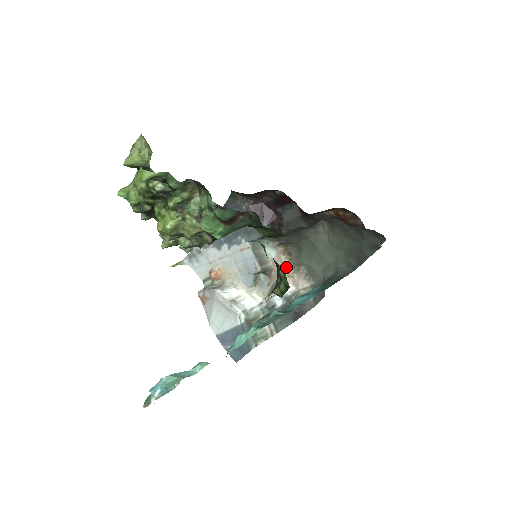
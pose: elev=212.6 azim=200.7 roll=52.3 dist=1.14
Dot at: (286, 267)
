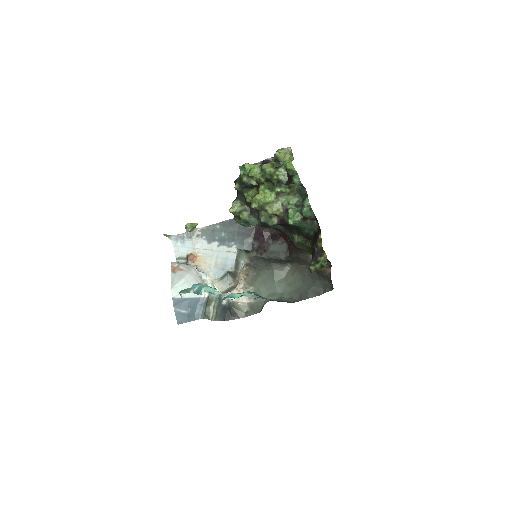
Dot at: (242, 281)
